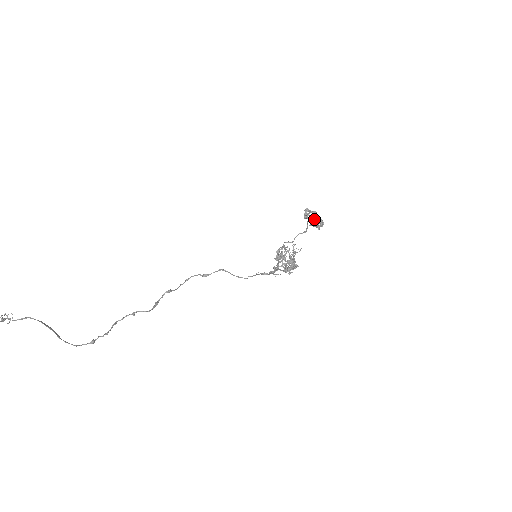
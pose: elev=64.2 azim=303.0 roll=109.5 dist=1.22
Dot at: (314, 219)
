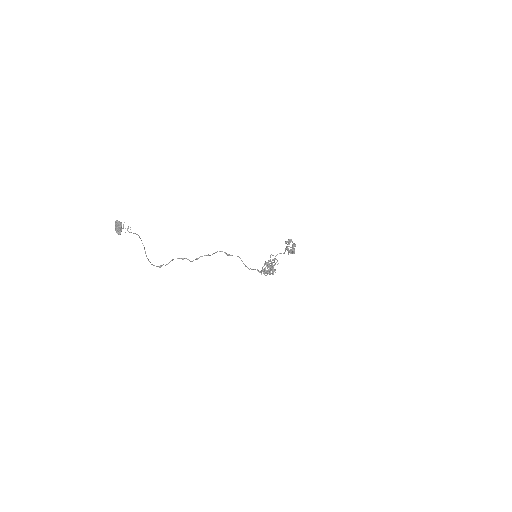
Dot at: (292, 248)
